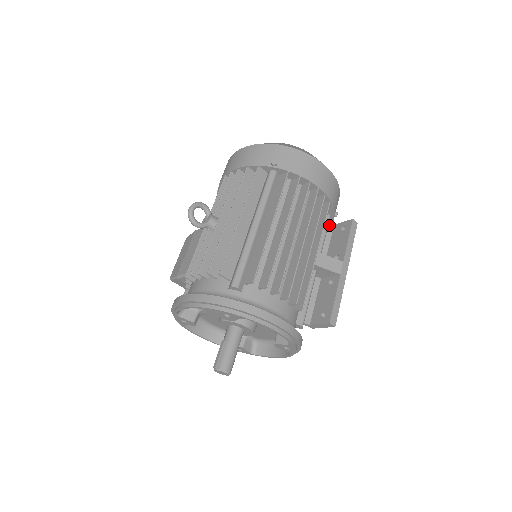
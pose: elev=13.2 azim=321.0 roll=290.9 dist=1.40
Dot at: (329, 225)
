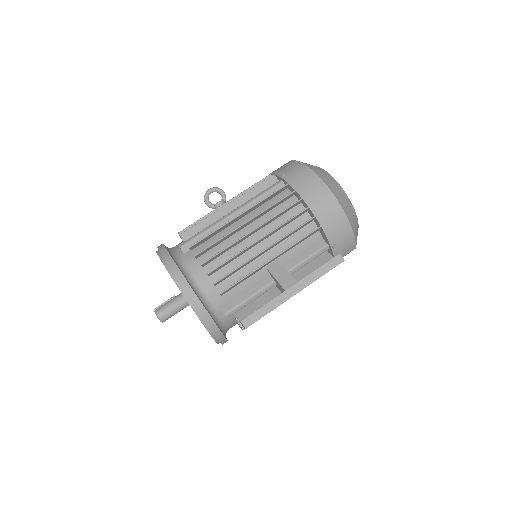
Dot at: (329, 256)
